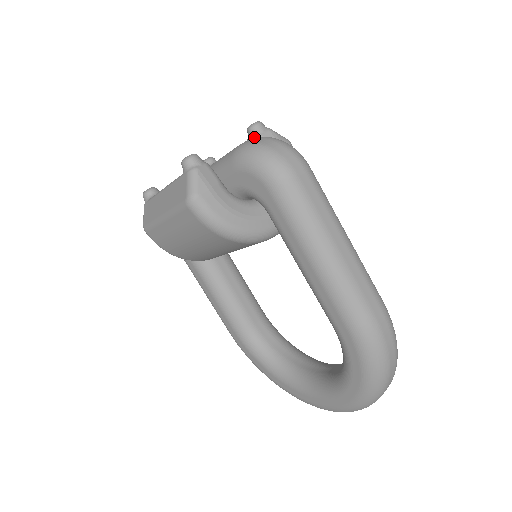
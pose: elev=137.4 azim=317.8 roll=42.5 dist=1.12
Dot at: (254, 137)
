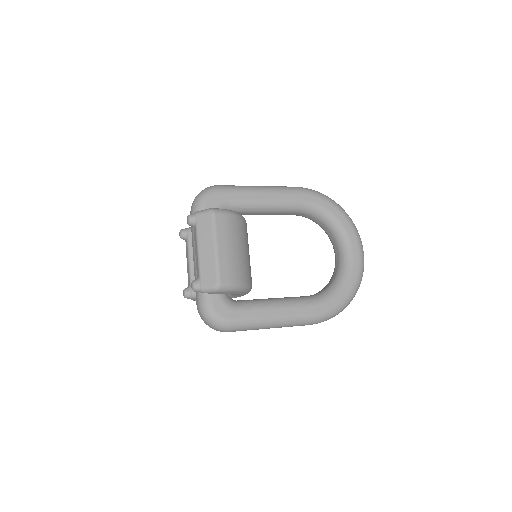
Dot at: (188, 230)
